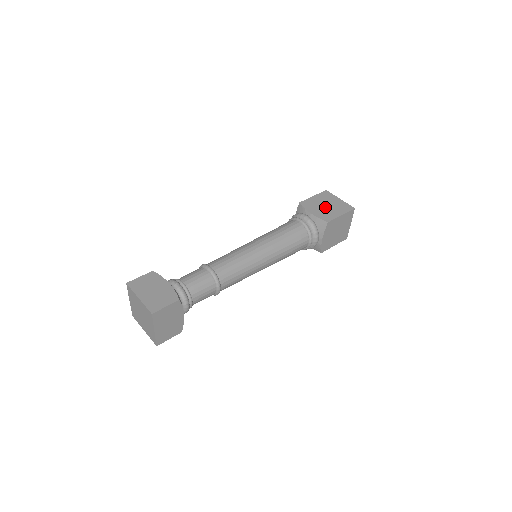
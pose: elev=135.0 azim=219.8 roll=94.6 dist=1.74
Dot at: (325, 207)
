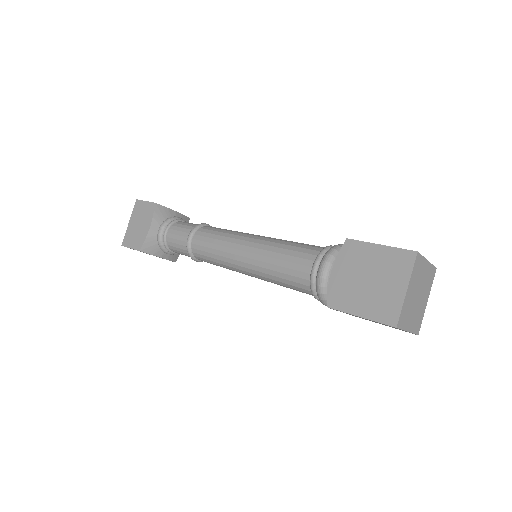
Dot at: (362, 280)
